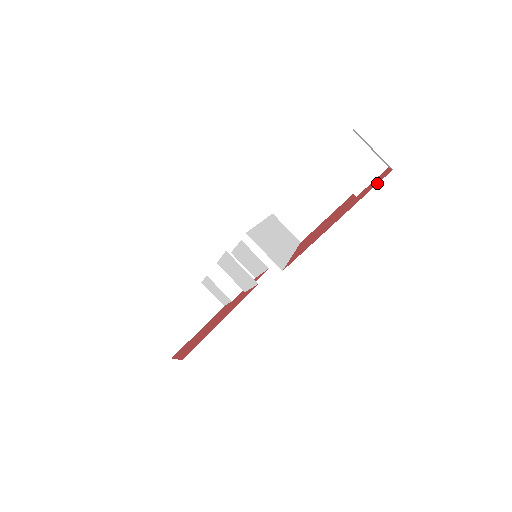
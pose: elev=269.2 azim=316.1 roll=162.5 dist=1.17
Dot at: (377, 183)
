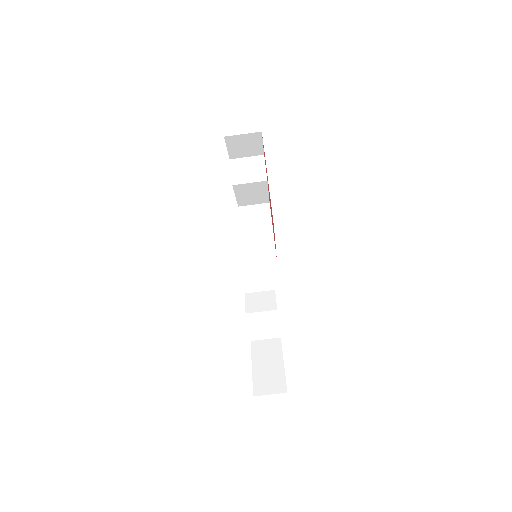
Dot at: occluded
